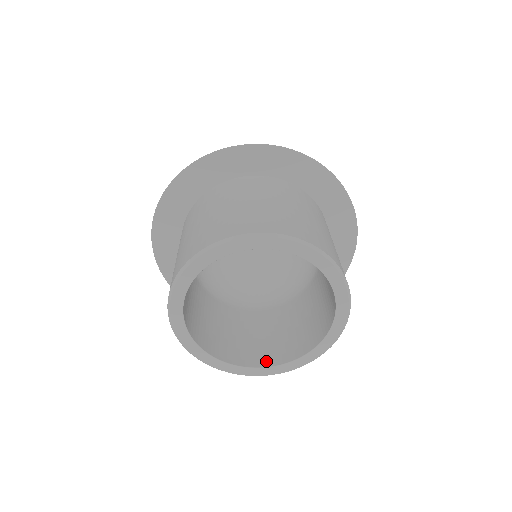
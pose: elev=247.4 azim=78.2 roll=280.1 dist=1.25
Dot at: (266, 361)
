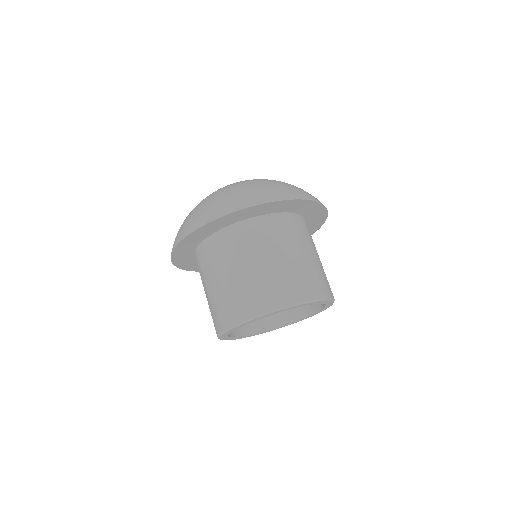
Dot at: (276, 323)
